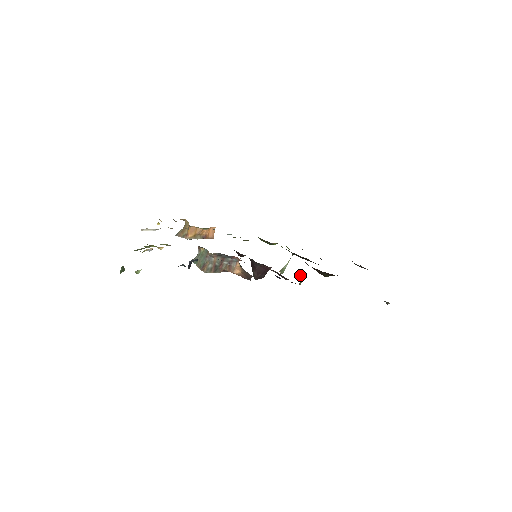
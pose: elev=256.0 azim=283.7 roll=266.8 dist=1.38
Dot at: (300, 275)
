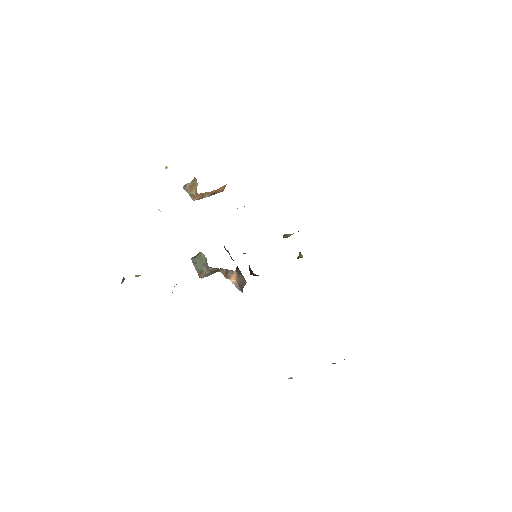
Dot at: (299, 254)
